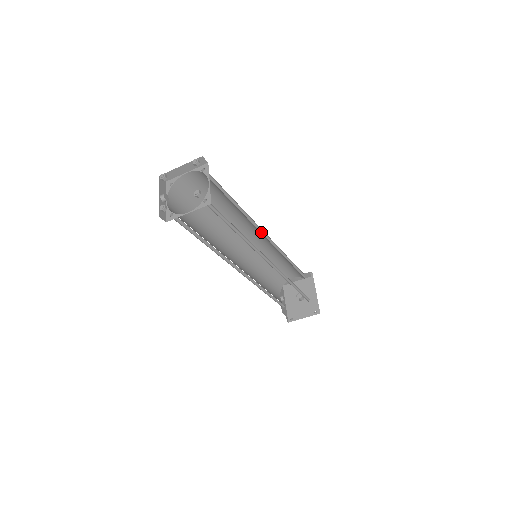
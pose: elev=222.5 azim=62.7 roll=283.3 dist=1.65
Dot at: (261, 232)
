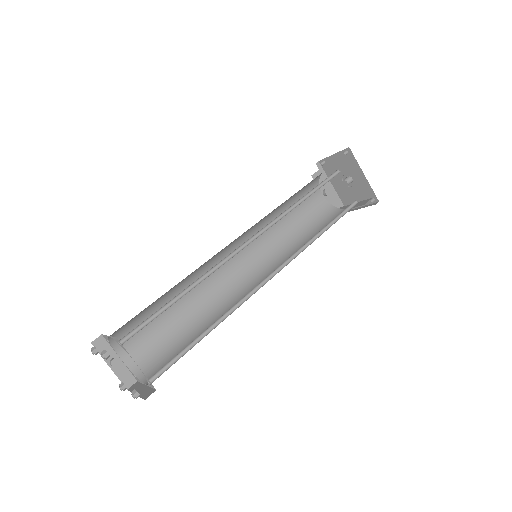
Dot at: (242, 245)
